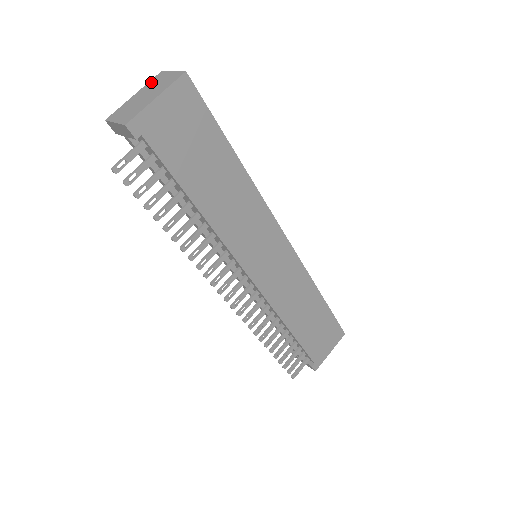
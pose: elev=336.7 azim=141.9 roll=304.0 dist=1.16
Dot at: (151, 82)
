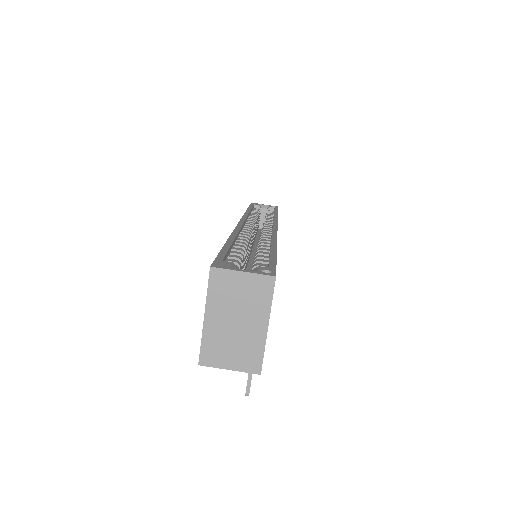
Dot at: (215, 293)
